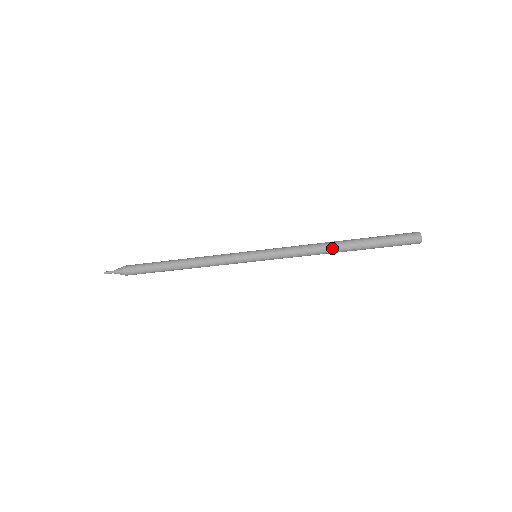
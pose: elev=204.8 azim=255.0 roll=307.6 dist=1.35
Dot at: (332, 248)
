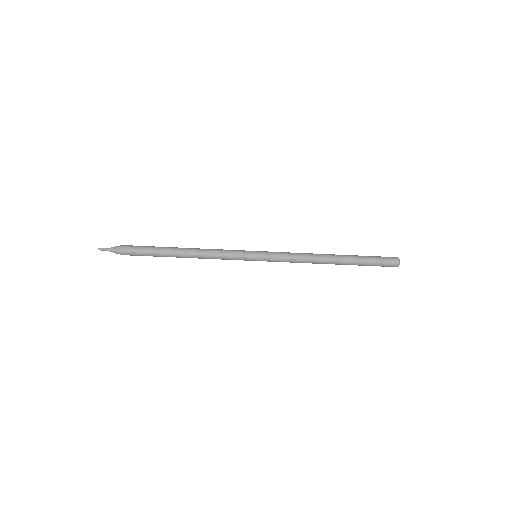
Dot at: (326, 255)
